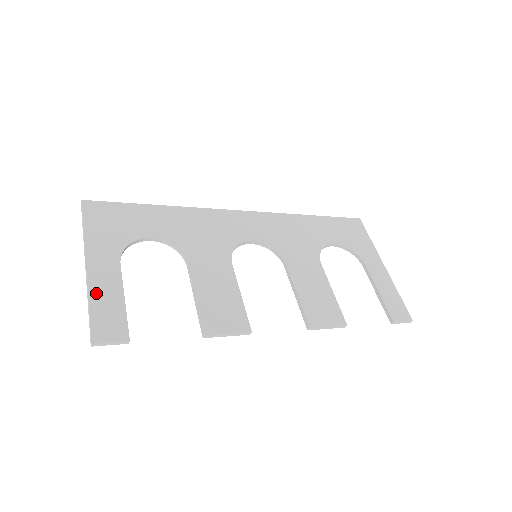
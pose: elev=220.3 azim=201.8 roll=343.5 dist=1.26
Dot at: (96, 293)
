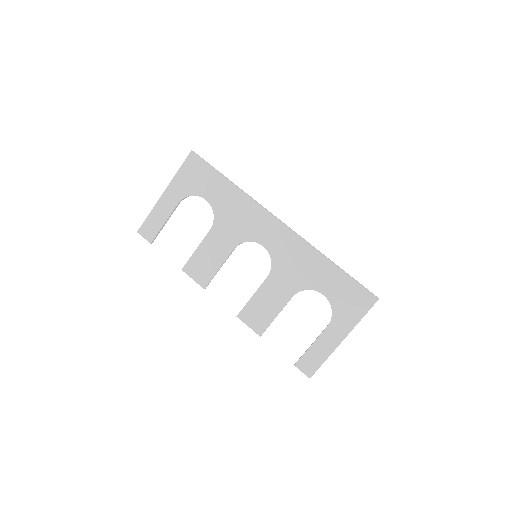
Dot at: (156, 211)
